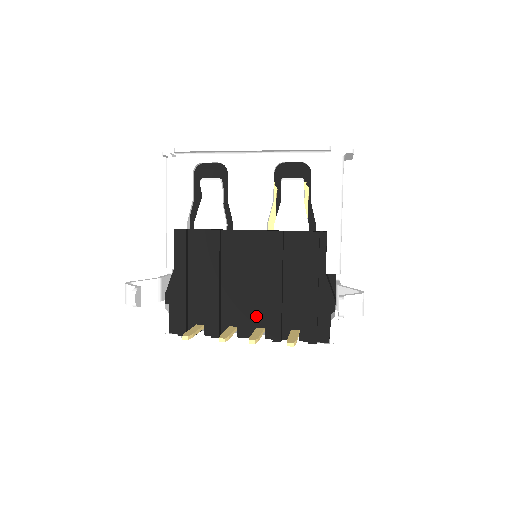
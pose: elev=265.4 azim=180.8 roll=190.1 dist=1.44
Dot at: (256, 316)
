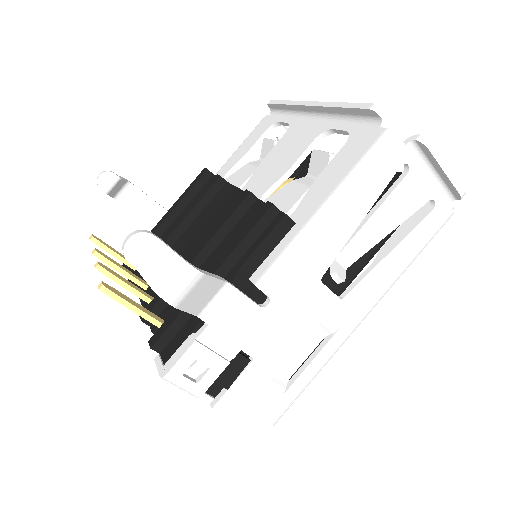
Dot at: occluded
